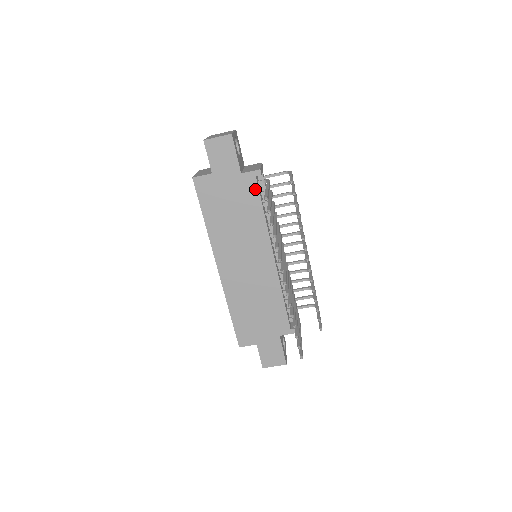
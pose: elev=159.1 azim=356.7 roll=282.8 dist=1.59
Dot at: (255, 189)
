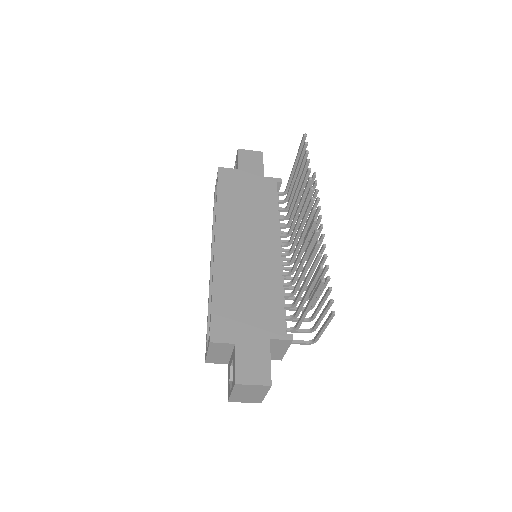
Dot at: (274, 190)
